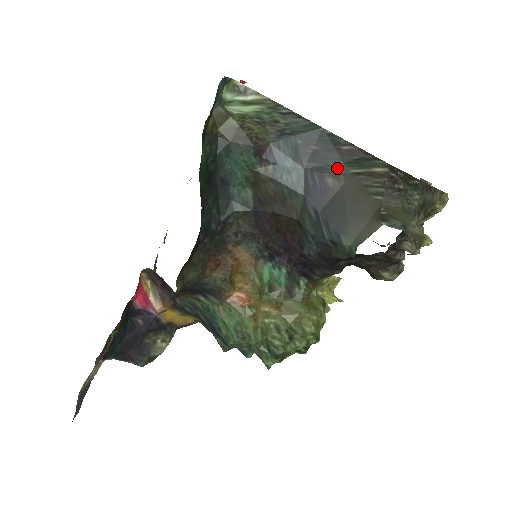
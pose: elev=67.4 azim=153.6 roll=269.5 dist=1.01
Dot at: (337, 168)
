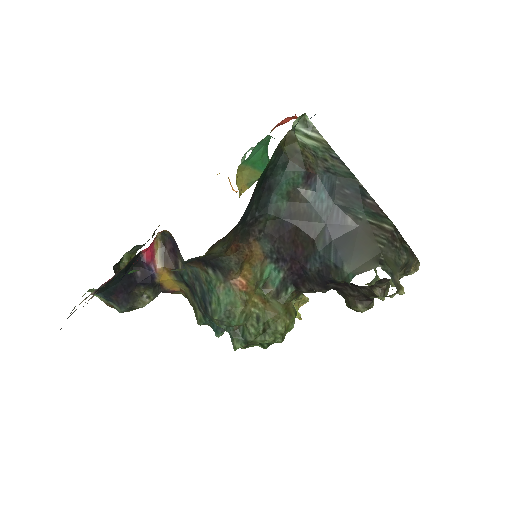
Dot at: (358, 213)
